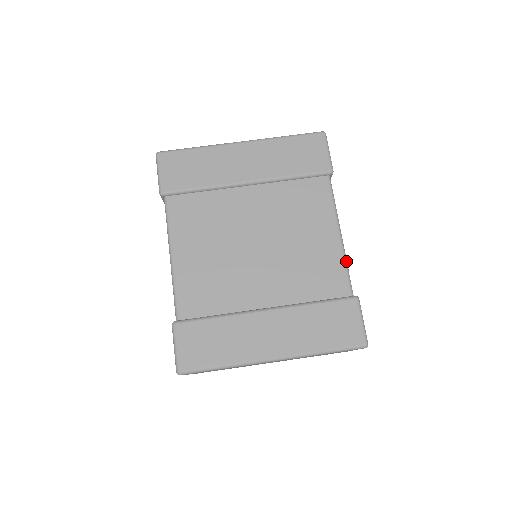
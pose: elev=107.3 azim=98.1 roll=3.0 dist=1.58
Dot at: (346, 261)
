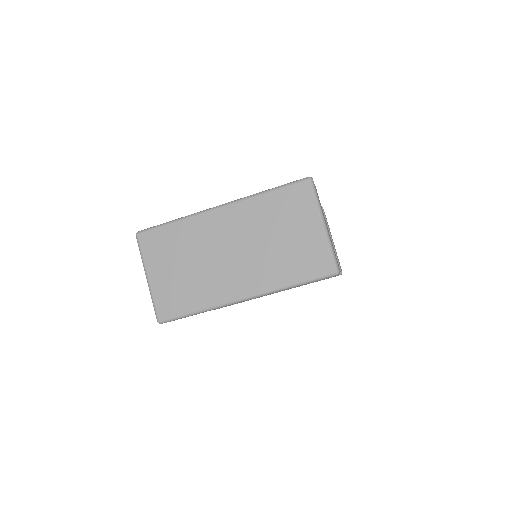
Dot at: occluded
